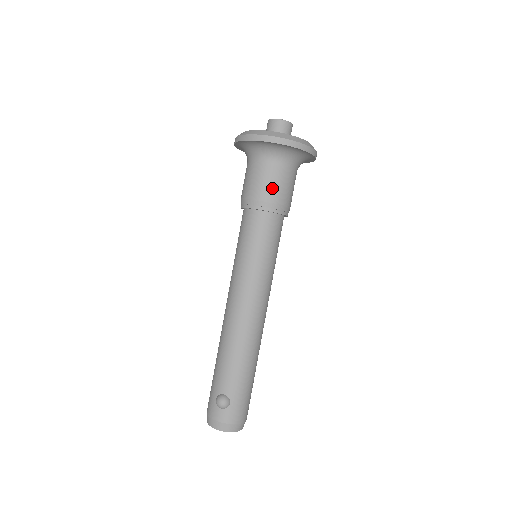
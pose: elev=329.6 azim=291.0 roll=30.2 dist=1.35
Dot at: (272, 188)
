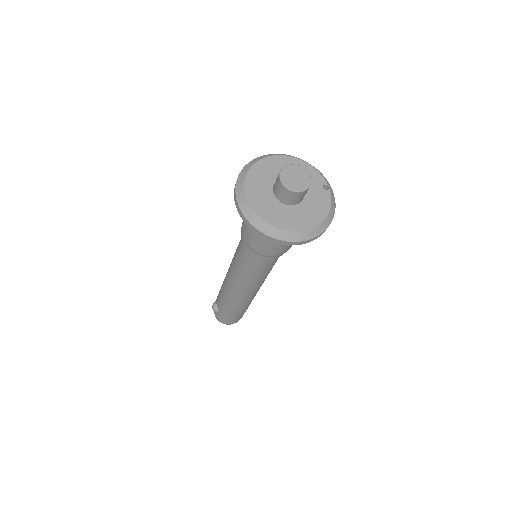
Dot at: (252, 238)
